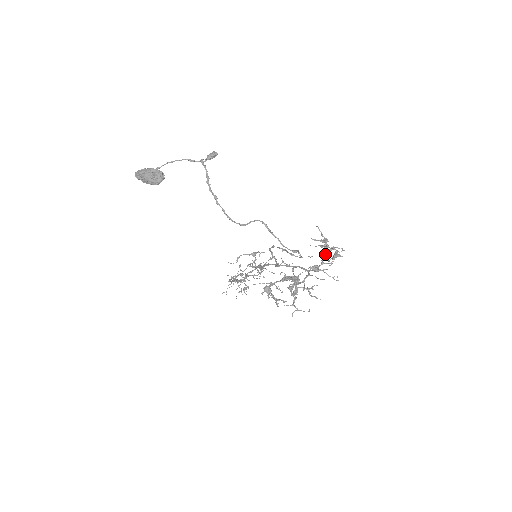
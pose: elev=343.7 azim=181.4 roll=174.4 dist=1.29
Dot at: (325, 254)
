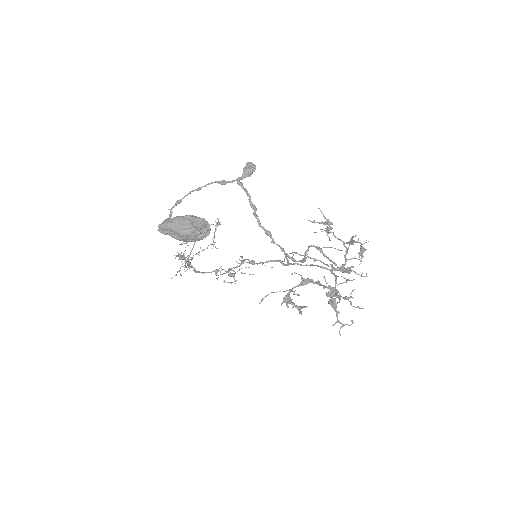
Dot at: (348, 249)
